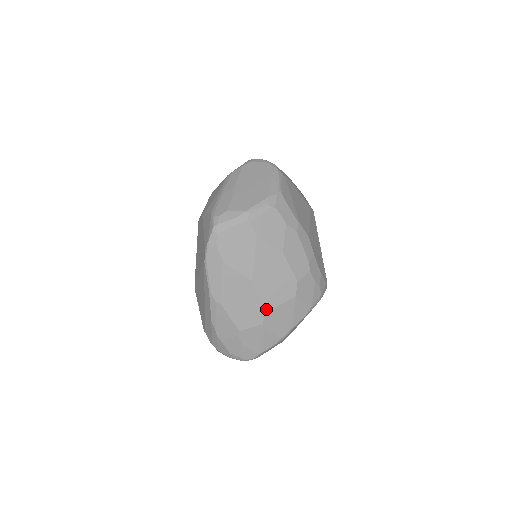
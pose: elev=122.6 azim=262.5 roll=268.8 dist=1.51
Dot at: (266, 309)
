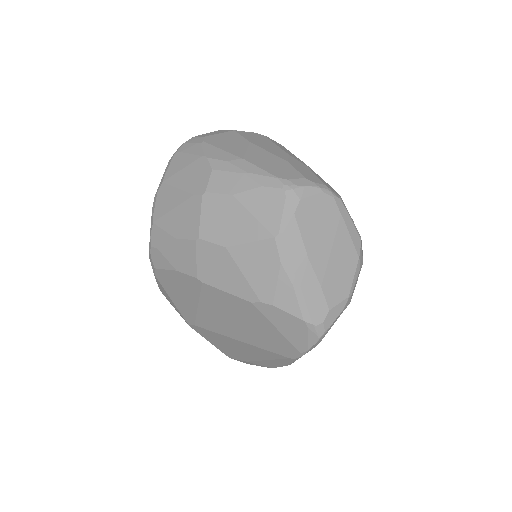
Dot at: occluded
